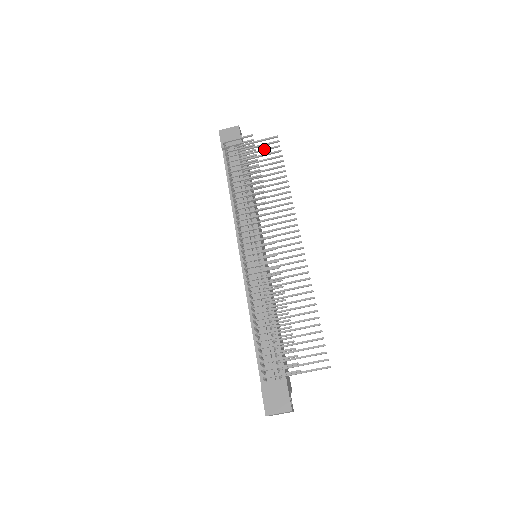
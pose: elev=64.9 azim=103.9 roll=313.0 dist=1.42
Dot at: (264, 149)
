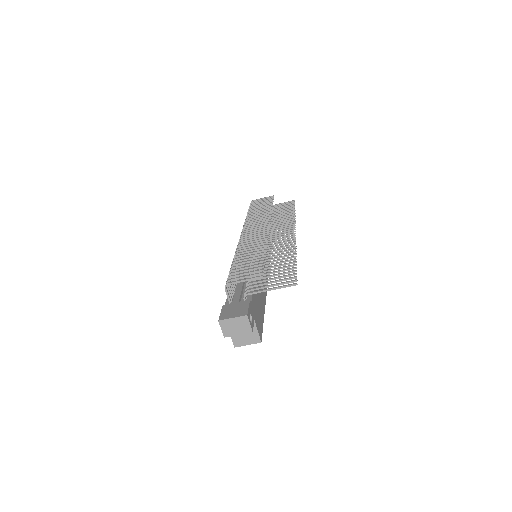
Dot at: (282, 205)
